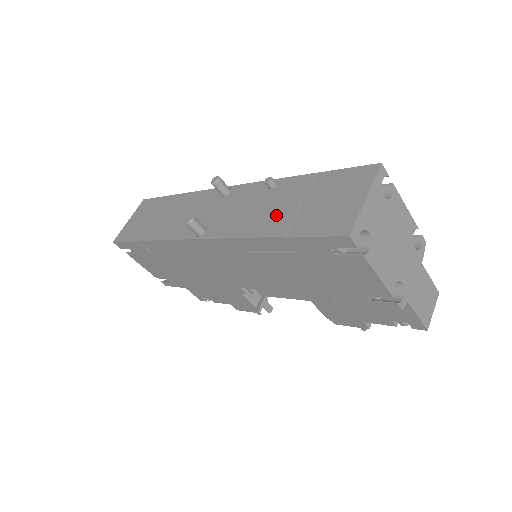
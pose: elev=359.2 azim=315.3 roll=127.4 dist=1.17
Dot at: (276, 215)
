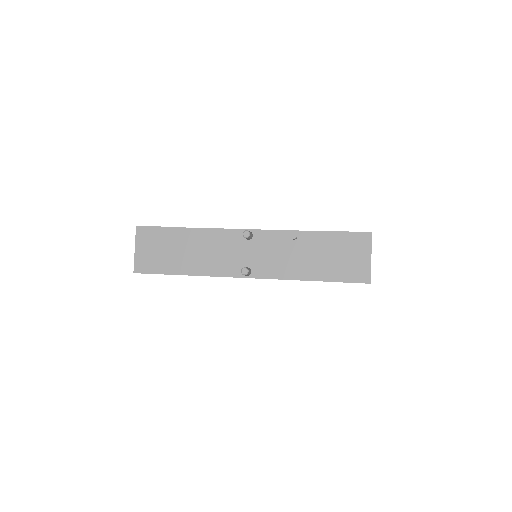
Dot at: (311, 264)
